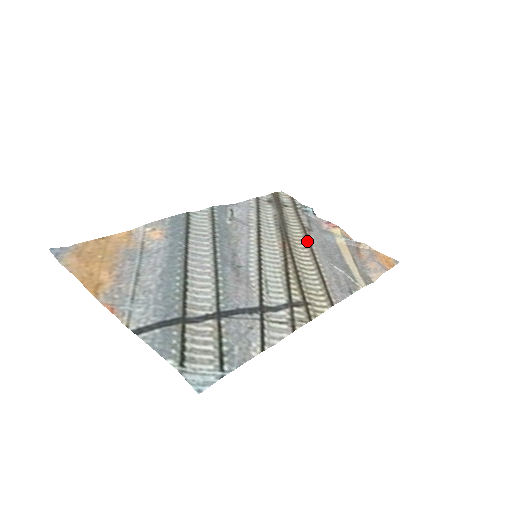
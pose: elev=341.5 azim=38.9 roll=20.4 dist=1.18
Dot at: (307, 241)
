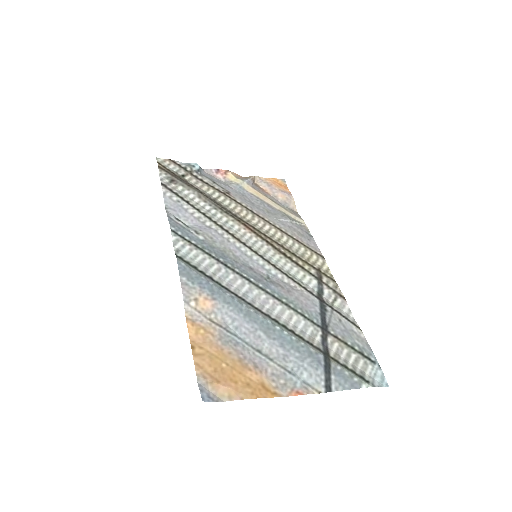
Dot at: (245, 208)
